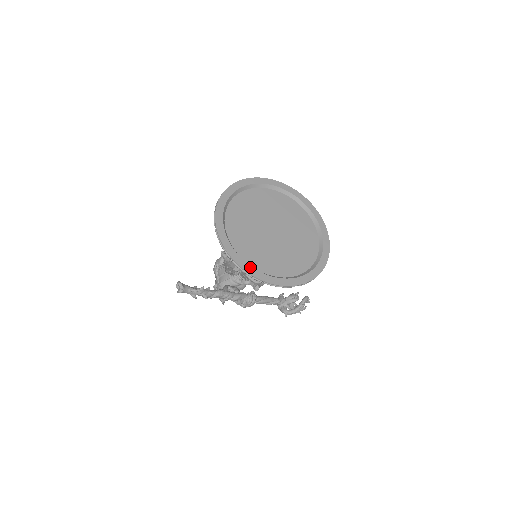
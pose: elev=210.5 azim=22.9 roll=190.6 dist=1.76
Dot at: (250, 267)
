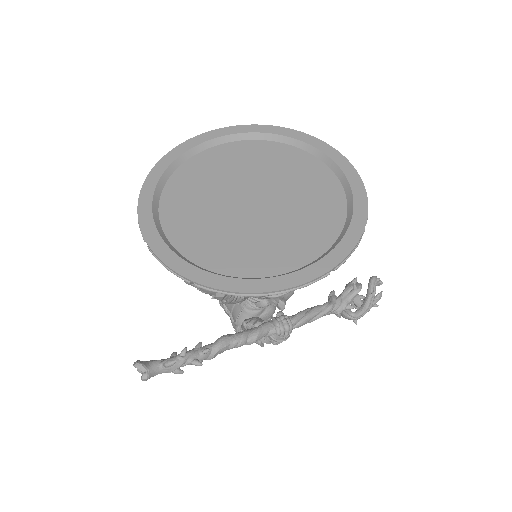
Dot at: (230, 280)
